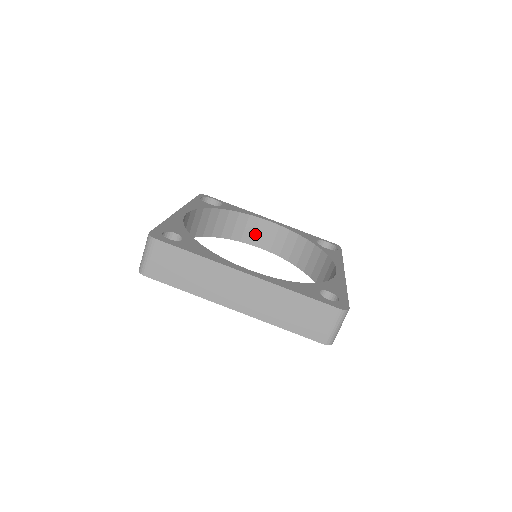
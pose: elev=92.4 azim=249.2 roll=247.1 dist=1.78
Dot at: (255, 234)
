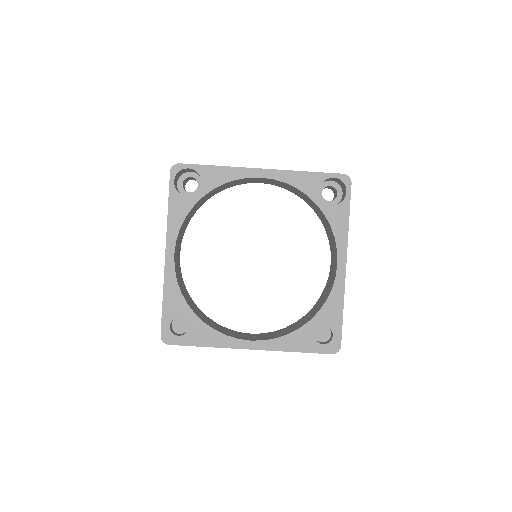
Dot at: (249, 181)
